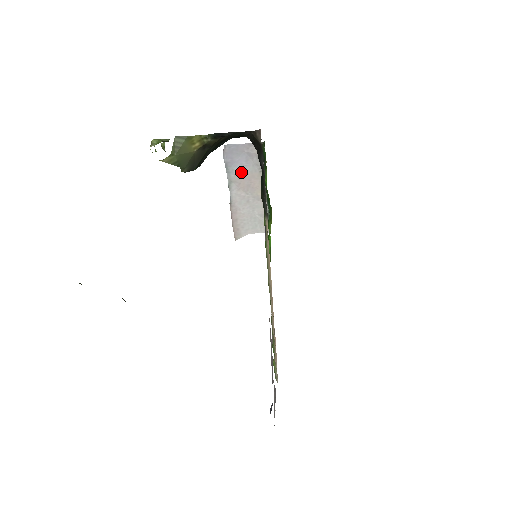
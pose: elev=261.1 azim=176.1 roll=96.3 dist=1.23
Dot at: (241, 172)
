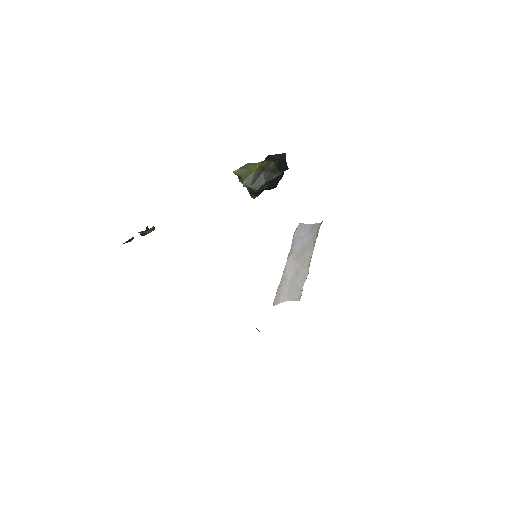
Dot at: (301, 245)
